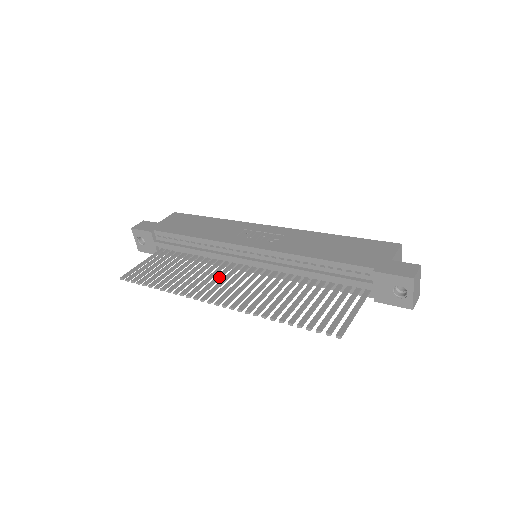
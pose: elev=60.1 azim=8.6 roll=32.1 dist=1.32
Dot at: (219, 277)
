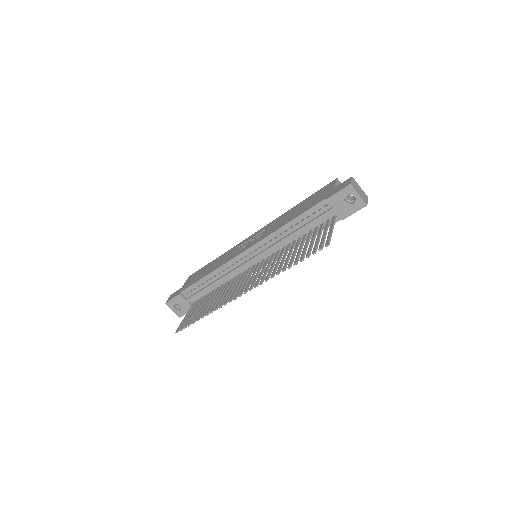
Dot at: (239, 283)
